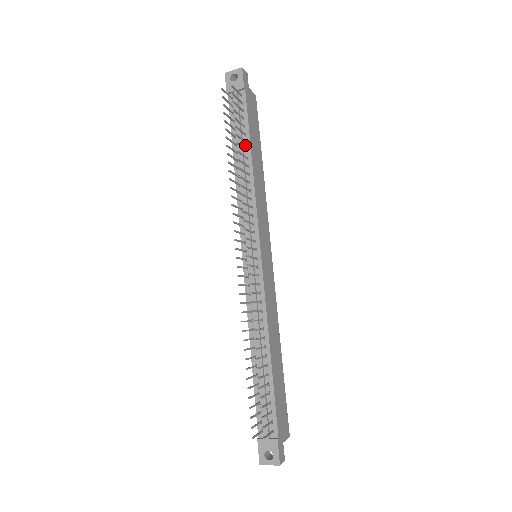
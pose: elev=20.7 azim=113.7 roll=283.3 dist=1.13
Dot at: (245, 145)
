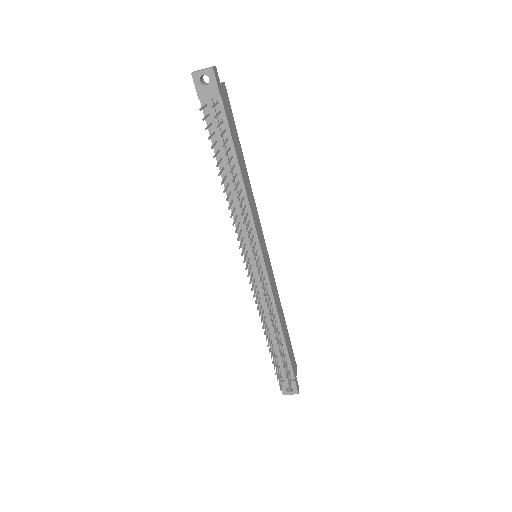
Dot at: (231, 160)
